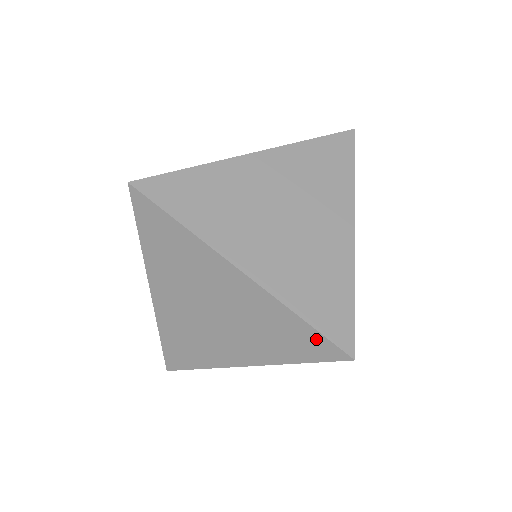
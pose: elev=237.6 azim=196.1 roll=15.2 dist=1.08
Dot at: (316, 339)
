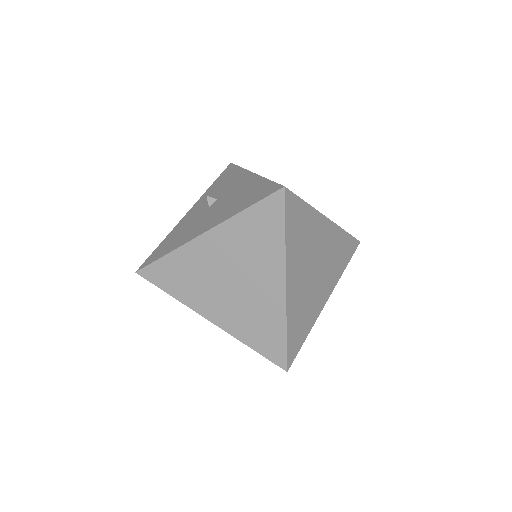
Dot at: (280, 348)
